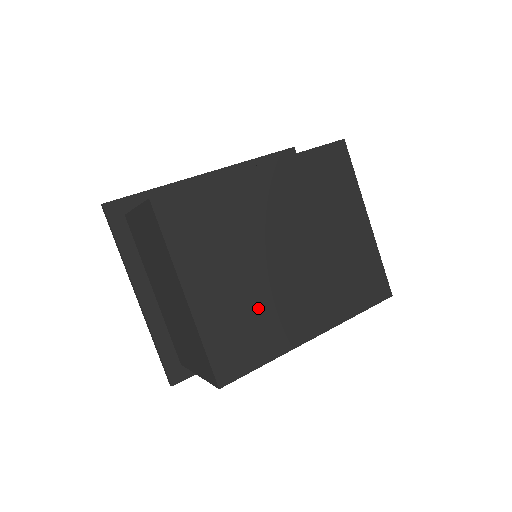
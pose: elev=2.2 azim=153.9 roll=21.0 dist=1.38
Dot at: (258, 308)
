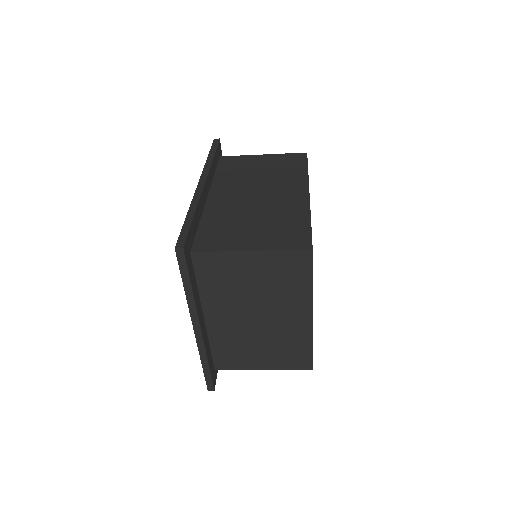
Dot at: occluded
